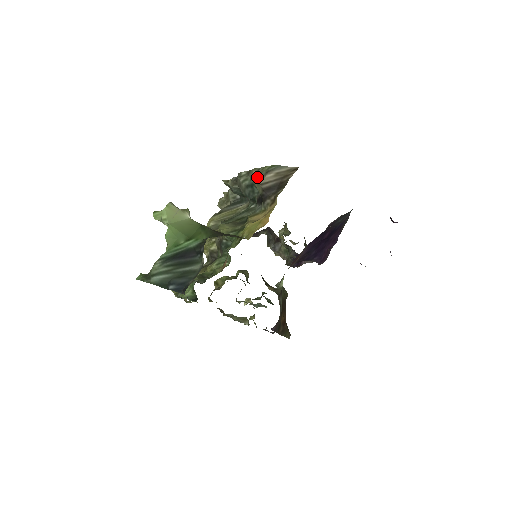
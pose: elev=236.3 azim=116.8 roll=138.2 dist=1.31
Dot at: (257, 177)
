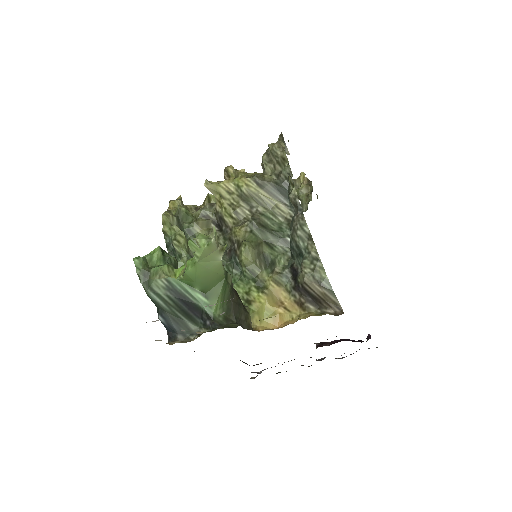
Dot at: (309, 269)
